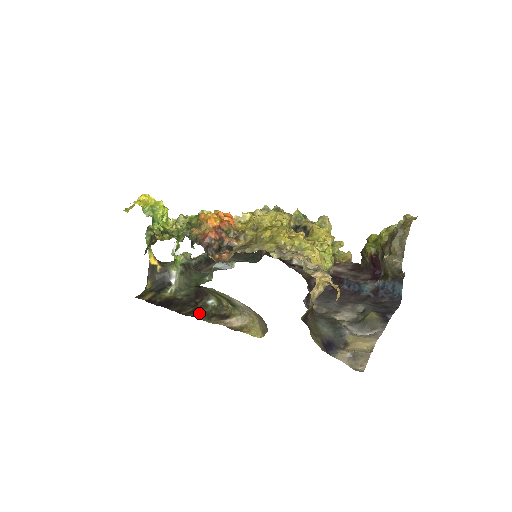
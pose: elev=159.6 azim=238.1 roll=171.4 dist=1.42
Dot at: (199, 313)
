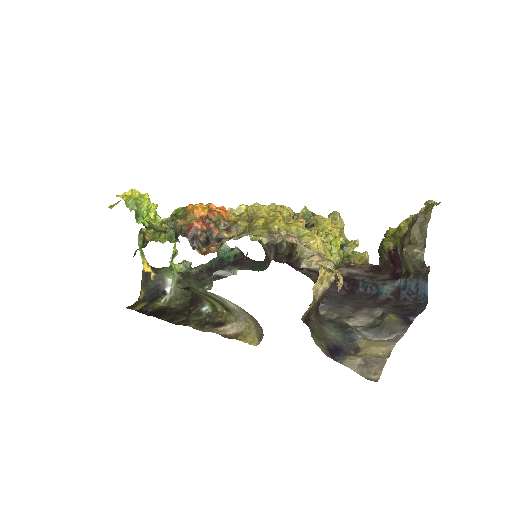
Dot at: (191, 321)
